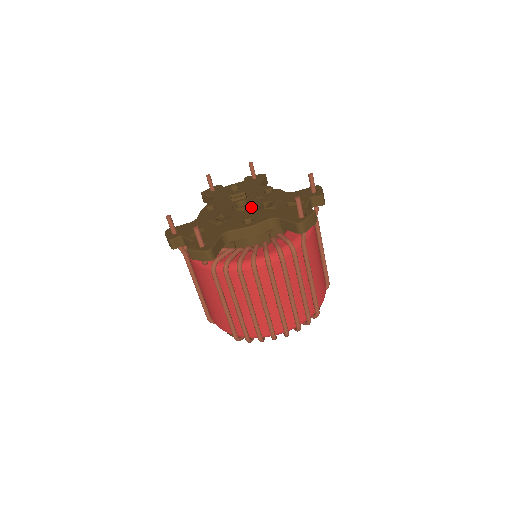
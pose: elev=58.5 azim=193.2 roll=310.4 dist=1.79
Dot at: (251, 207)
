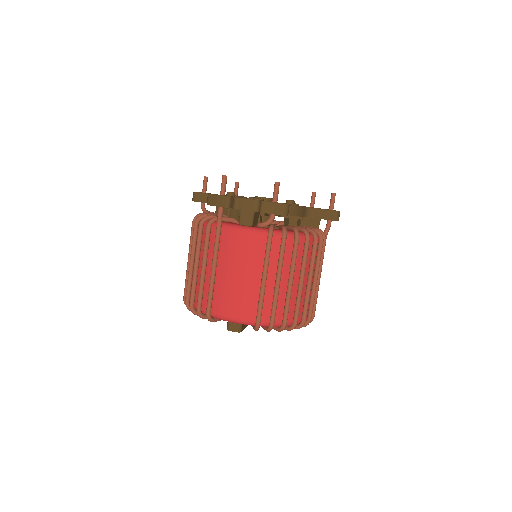
Dot at: occluded
